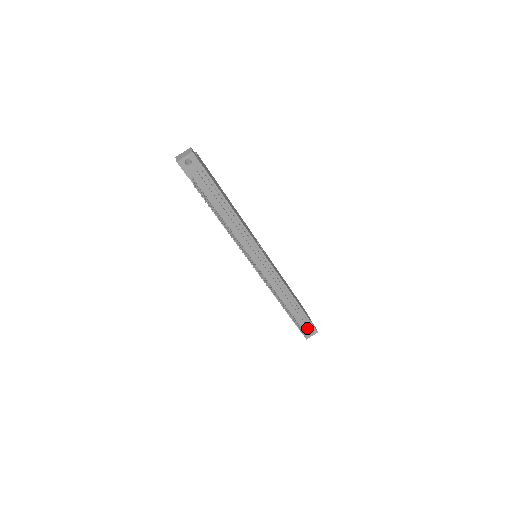
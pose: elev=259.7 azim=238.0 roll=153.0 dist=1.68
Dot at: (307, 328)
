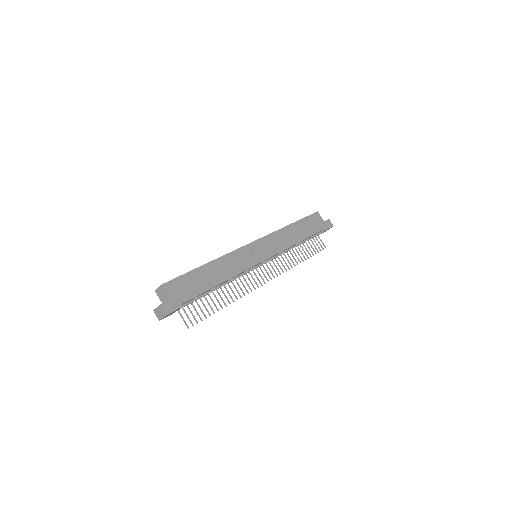
Dot at: occluded
